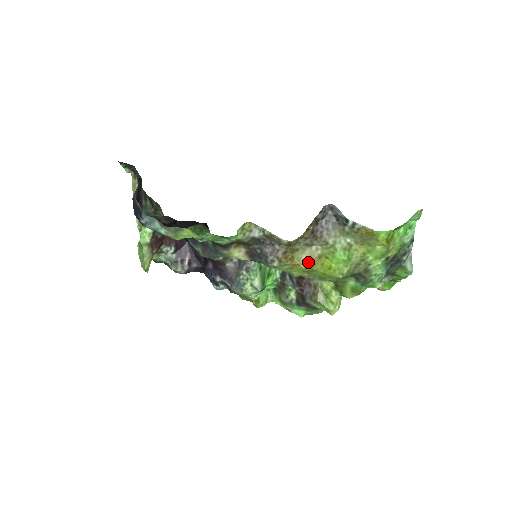
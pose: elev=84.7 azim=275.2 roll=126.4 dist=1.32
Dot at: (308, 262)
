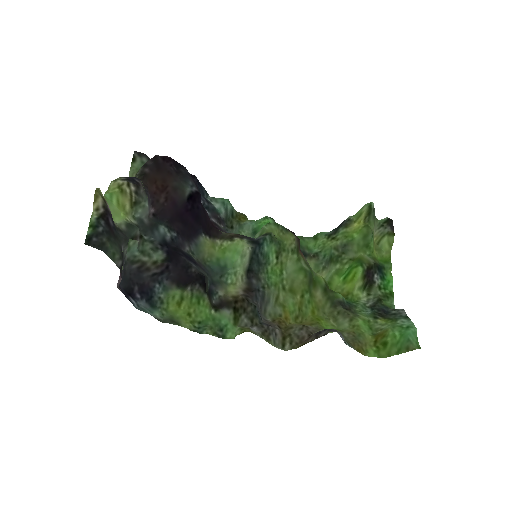
Dot at: (299, 324)
